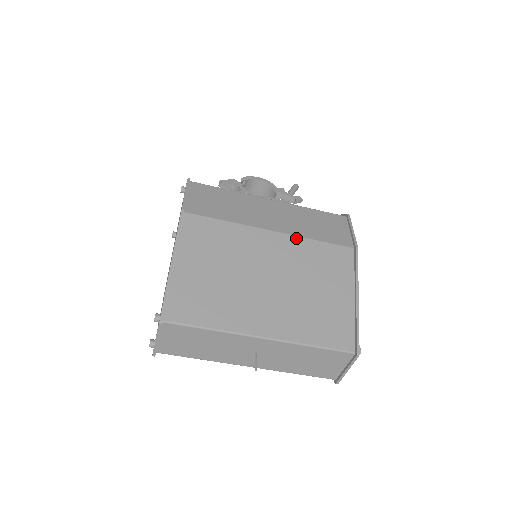
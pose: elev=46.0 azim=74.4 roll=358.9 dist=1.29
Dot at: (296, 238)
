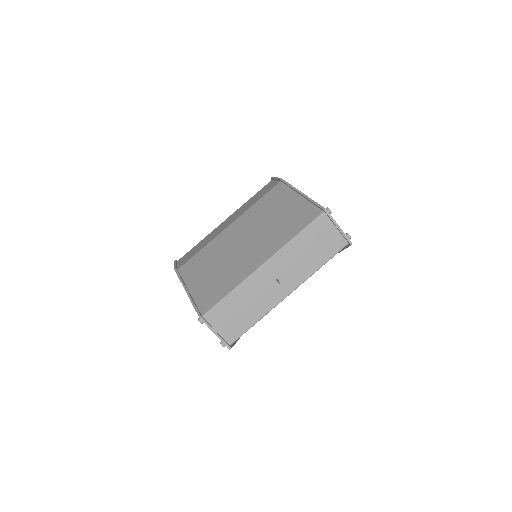
Dot at: (244, 213)
